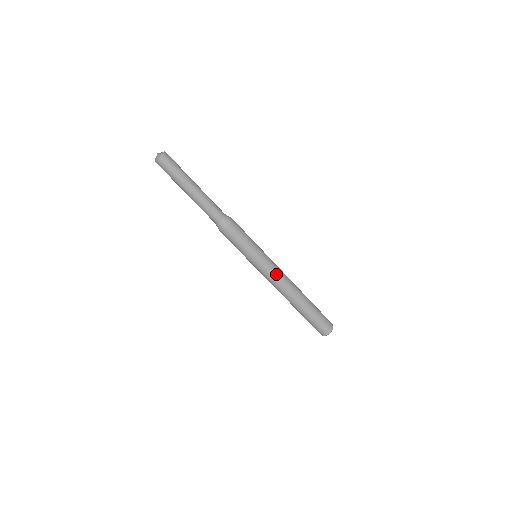
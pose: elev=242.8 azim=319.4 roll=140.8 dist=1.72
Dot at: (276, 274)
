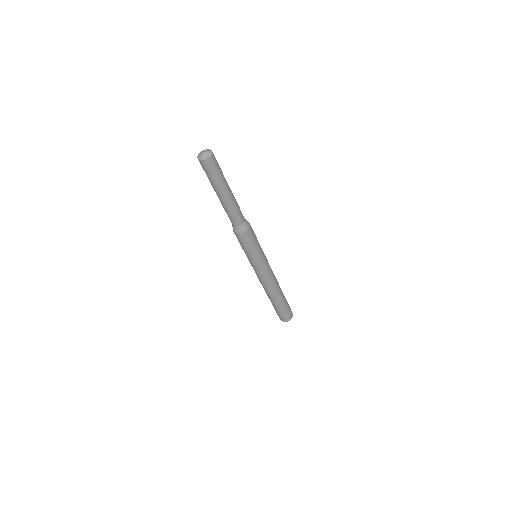
Dot at: (263, 277)
